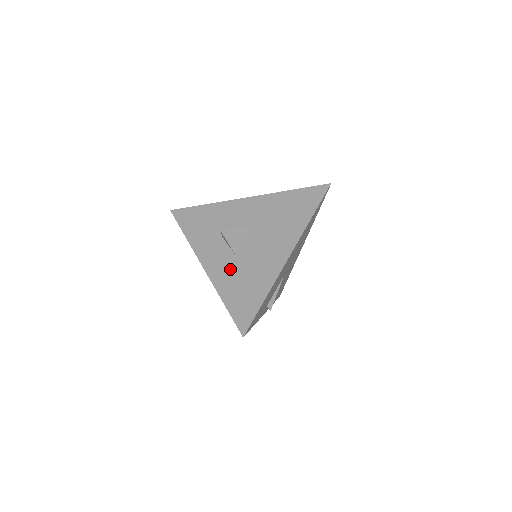
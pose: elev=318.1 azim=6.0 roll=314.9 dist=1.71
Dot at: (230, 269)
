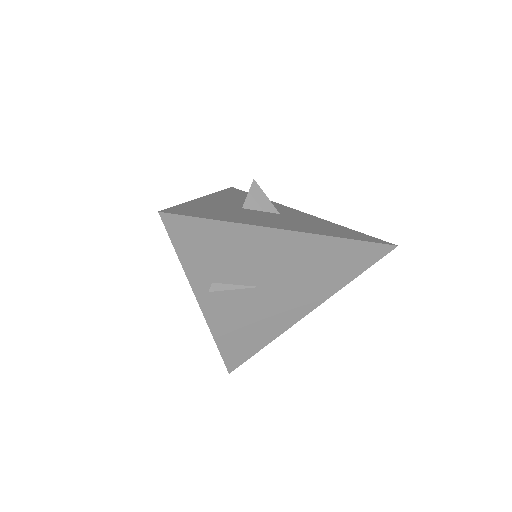
Dot at: (223, 206)
